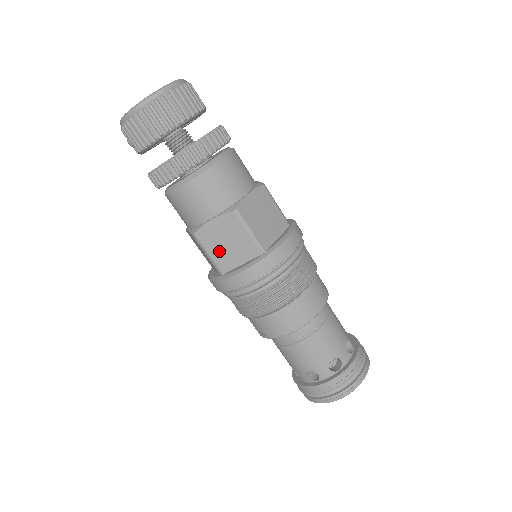
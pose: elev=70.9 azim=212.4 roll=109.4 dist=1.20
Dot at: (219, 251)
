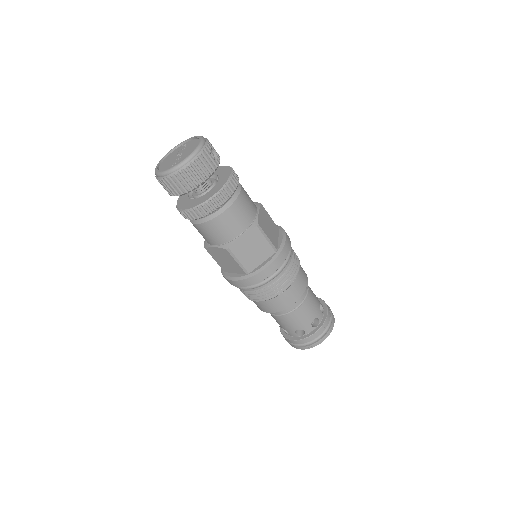
Dot at: (221, 262)
